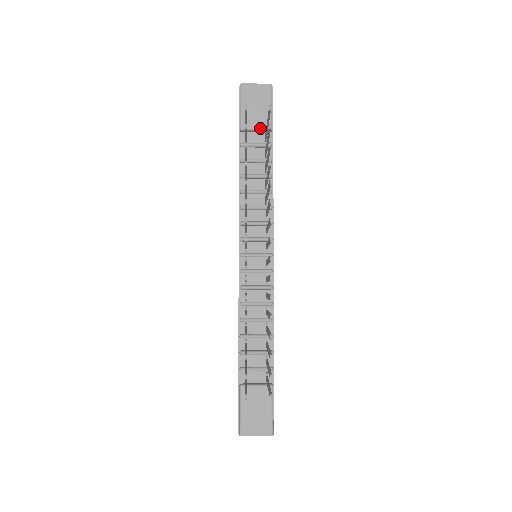
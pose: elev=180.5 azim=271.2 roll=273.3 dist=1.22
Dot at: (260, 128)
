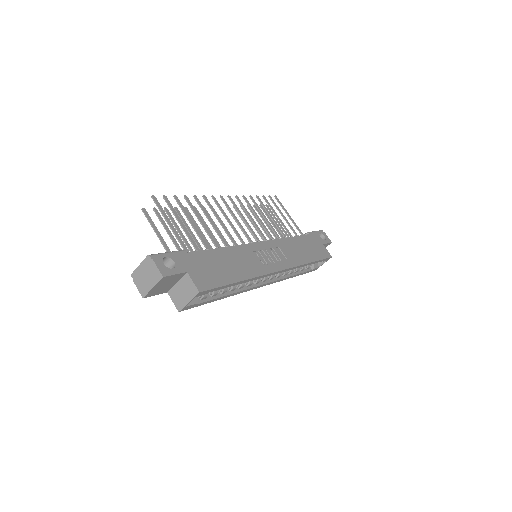
Dot at: occluded
